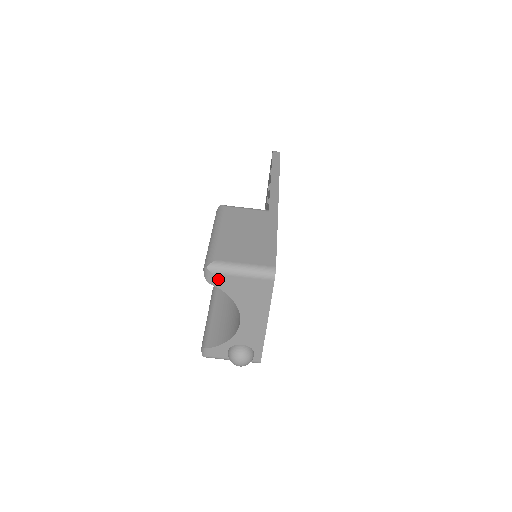
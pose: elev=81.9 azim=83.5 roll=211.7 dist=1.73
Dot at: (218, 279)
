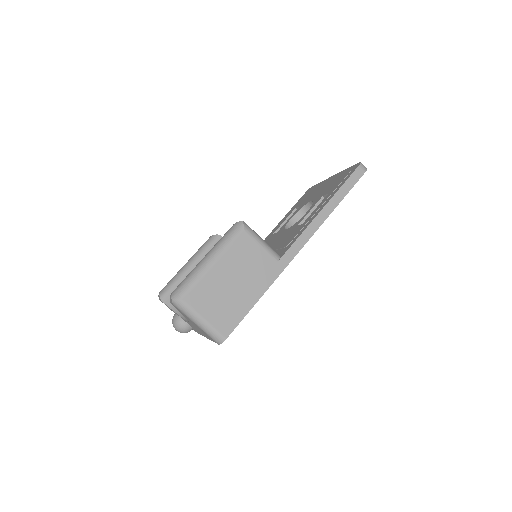
Dot at: (178, 309)
